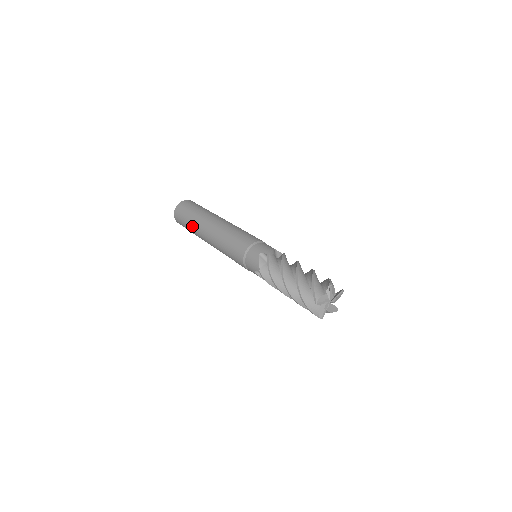
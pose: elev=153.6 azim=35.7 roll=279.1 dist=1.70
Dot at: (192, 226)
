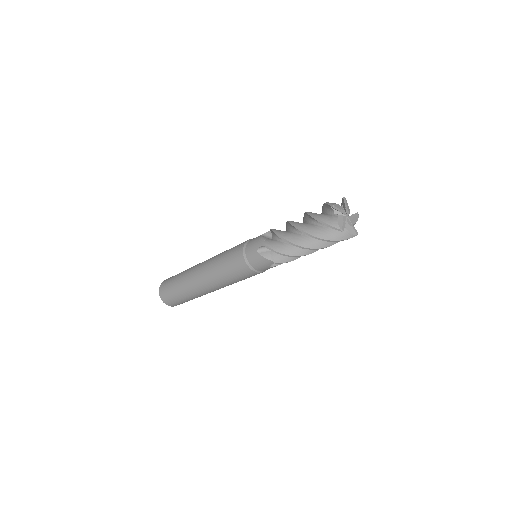
Dot at: (181, 279)
